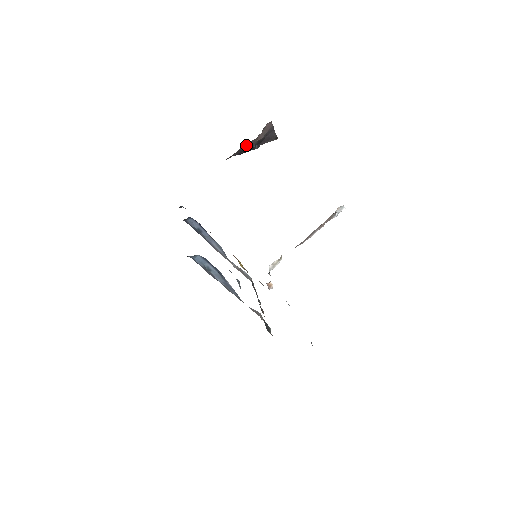
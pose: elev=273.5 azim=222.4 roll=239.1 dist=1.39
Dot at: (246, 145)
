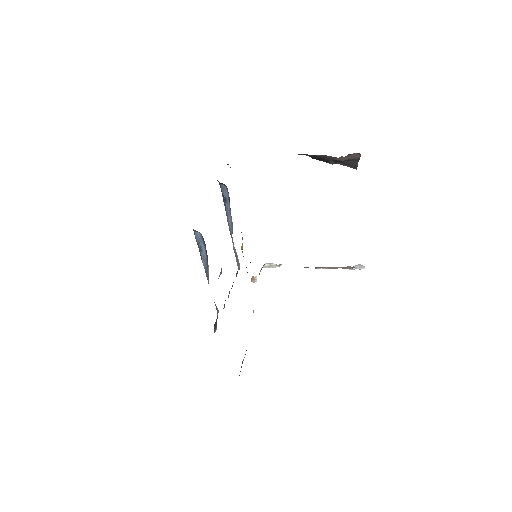
Dot at: (324, 156)
